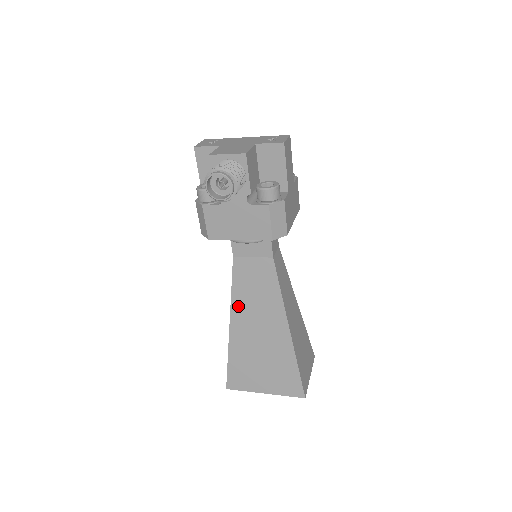
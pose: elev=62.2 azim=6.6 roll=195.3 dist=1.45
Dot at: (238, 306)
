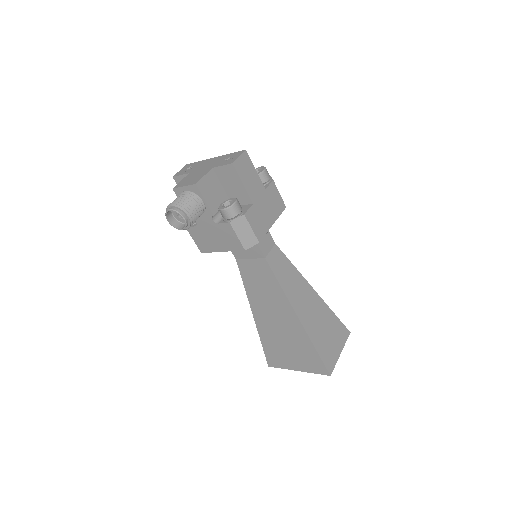
Dot at: (253, 300)
